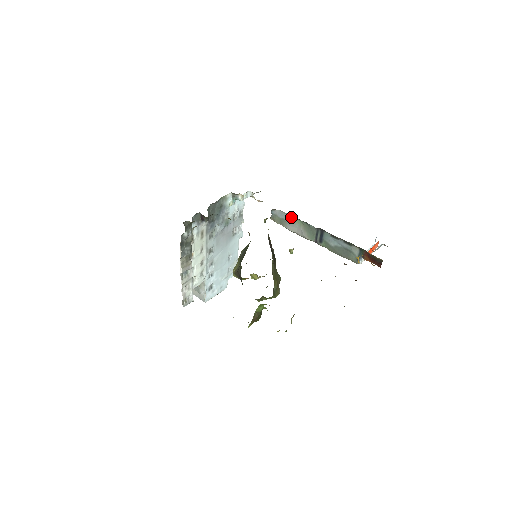
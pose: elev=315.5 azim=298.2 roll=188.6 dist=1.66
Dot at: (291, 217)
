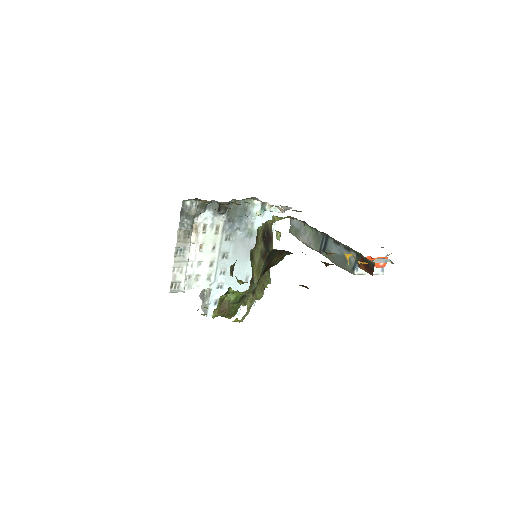
Dot at: occluded
